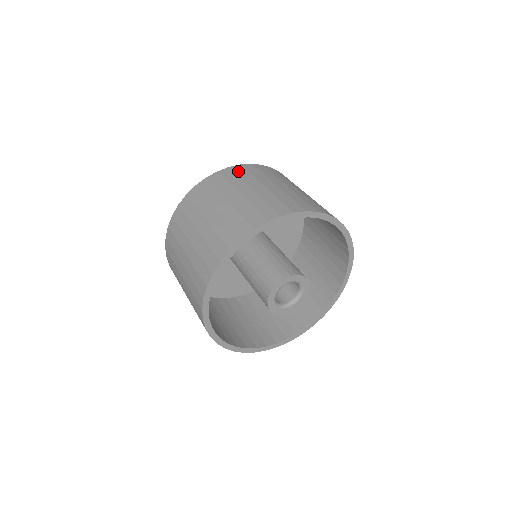
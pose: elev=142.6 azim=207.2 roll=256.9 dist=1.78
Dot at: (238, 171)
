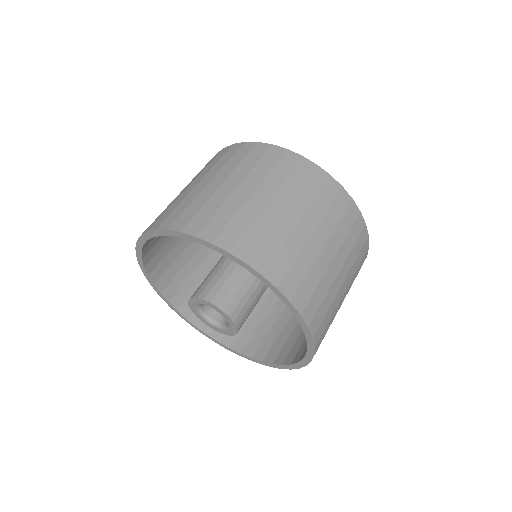
Dot at: (356, 227)
